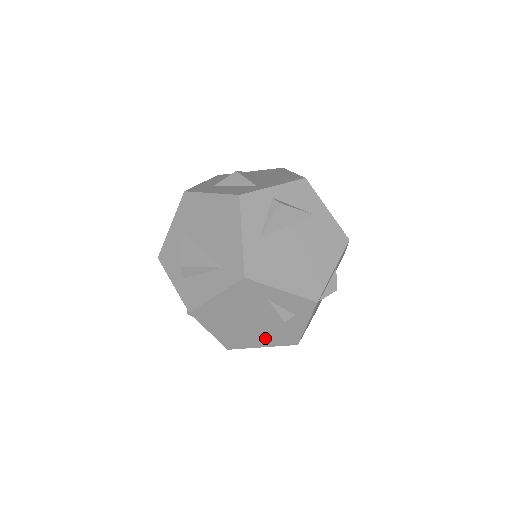
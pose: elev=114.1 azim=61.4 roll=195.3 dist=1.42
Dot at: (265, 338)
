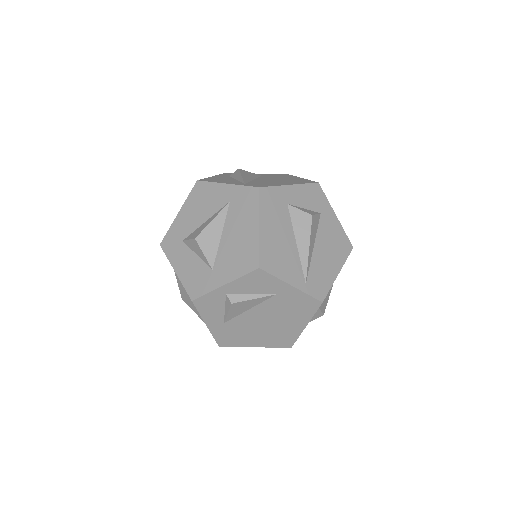
Dot at: occluded
